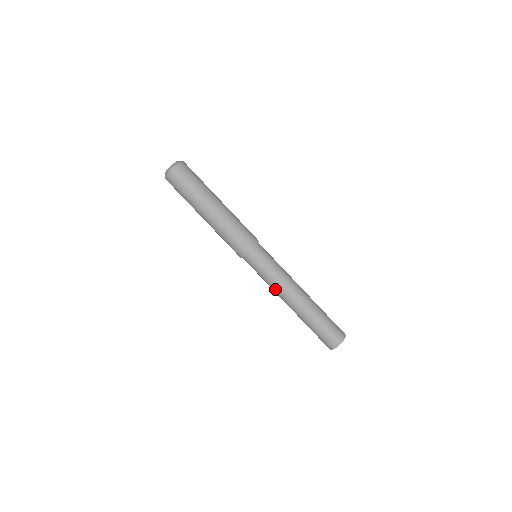
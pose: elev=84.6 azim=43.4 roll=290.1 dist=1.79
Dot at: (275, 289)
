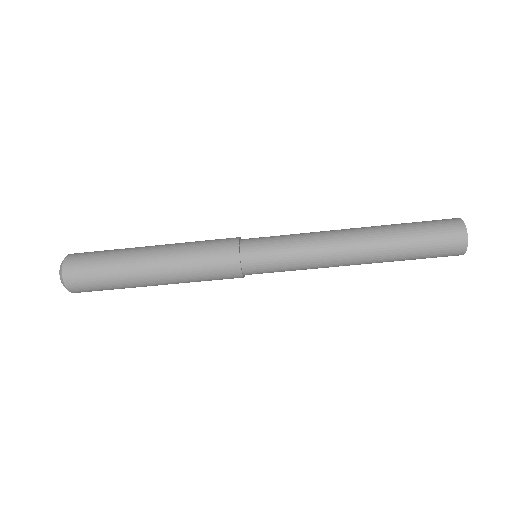
Dot at: occluded
